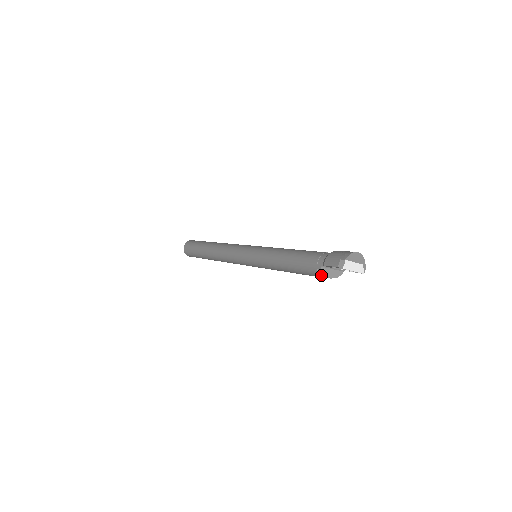
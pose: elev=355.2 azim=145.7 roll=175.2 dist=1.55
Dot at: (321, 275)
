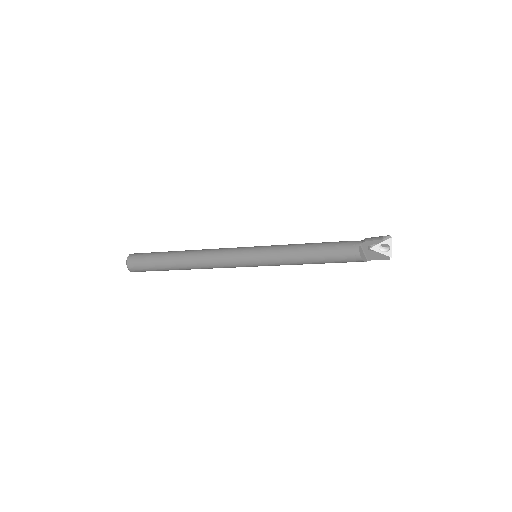
Dot at: (356, 252)
